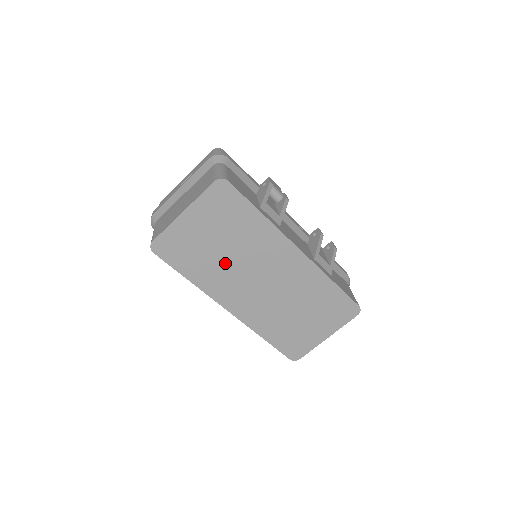
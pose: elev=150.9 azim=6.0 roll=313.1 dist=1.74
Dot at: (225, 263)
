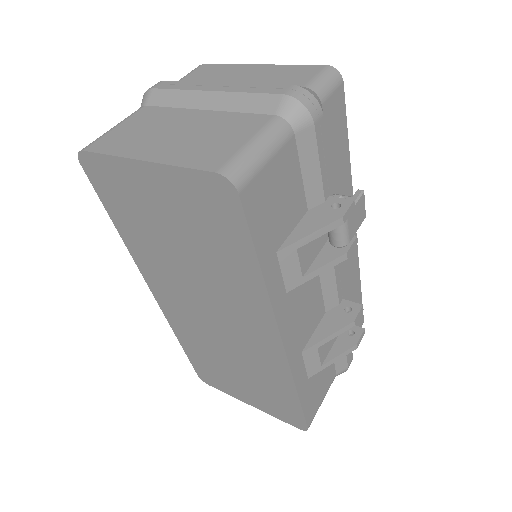
Dot at: (174, 261)
